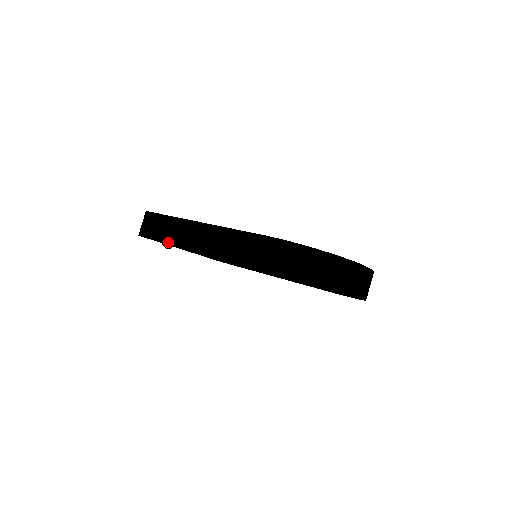
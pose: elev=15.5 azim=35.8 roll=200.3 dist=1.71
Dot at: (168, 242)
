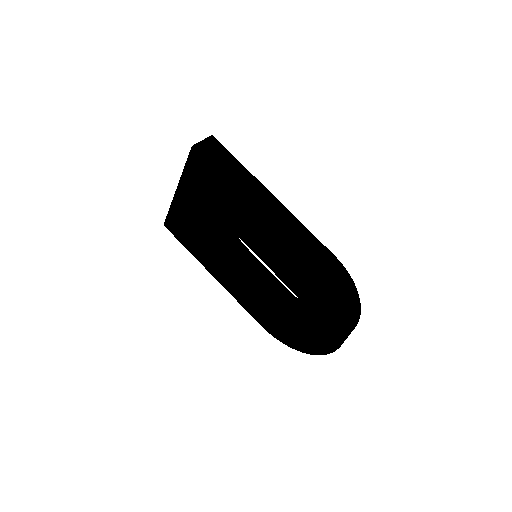
Dot at: (231, 183)
